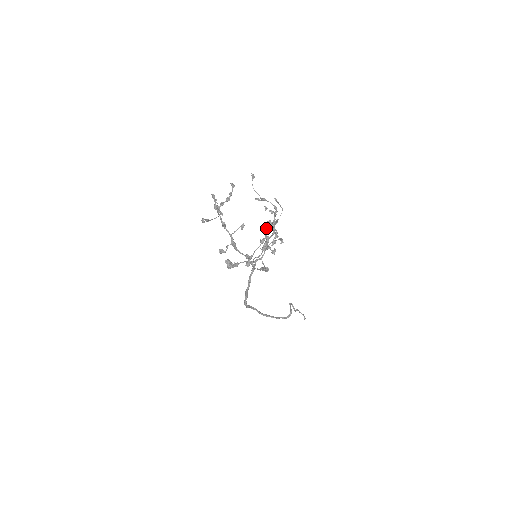
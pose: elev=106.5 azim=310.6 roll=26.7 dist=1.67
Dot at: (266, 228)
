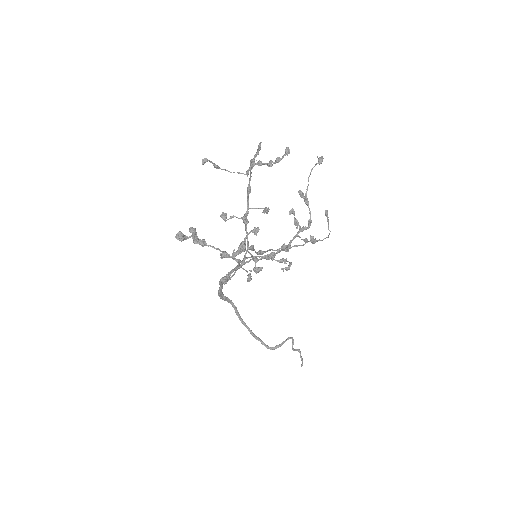
Dot at: (248, 233)
